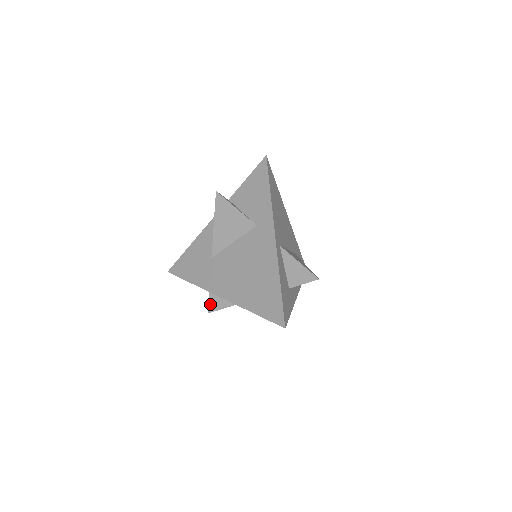
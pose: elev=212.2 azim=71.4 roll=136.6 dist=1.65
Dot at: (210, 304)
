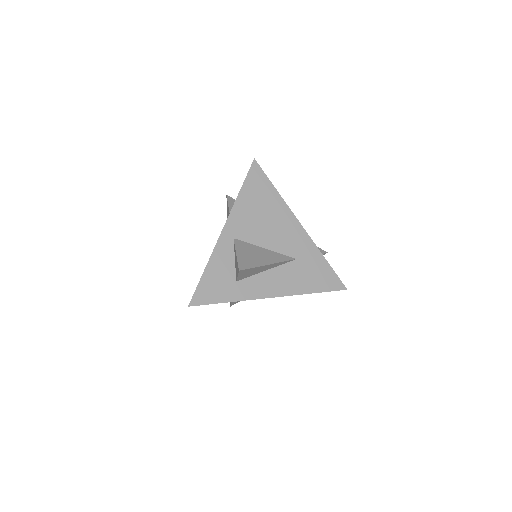
Dot at: occluded
